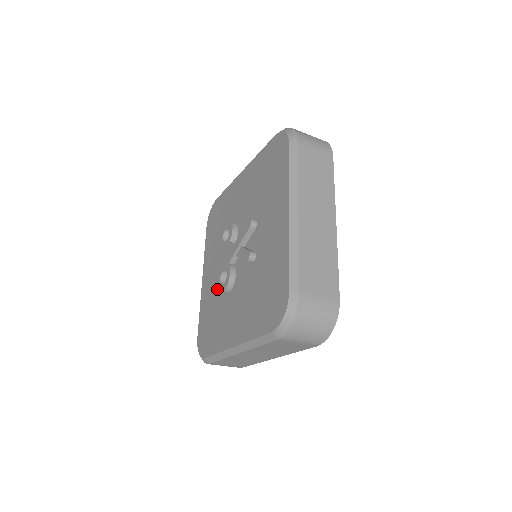
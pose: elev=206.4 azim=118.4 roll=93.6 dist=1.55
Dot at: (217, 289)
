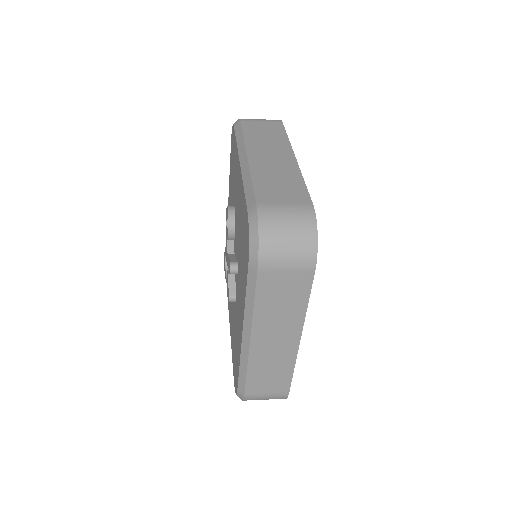
Dot at: occluded
